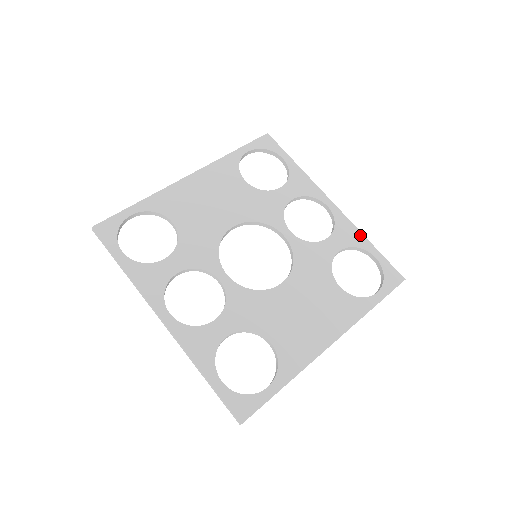
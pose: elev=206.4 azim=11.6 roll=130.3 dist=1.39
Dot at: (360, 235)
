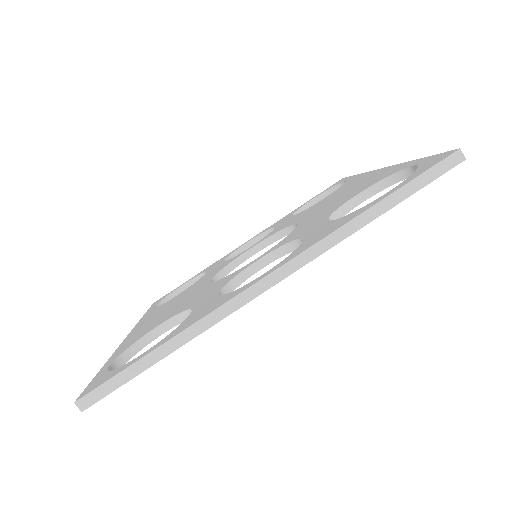
Dot at: occluded
